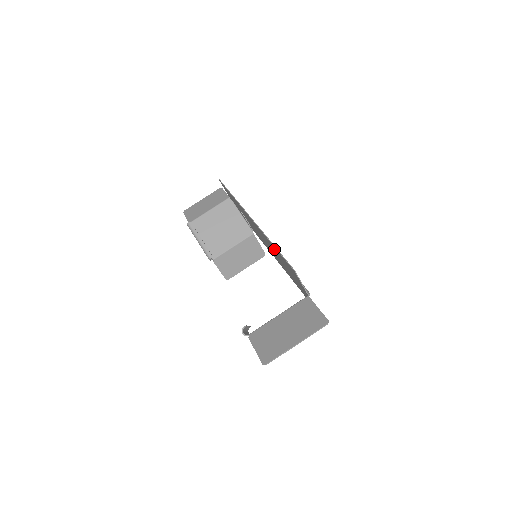
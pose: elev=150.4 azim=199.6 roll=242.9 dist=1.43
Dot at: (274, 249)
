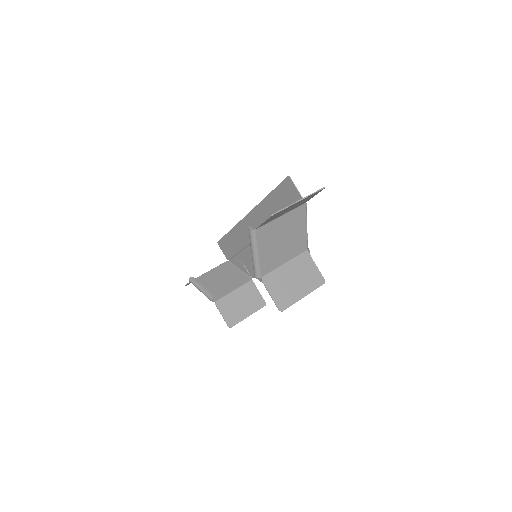
Dot at: (270, 205)
